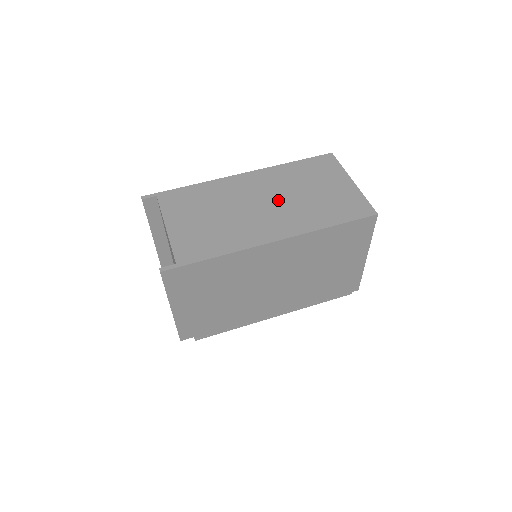
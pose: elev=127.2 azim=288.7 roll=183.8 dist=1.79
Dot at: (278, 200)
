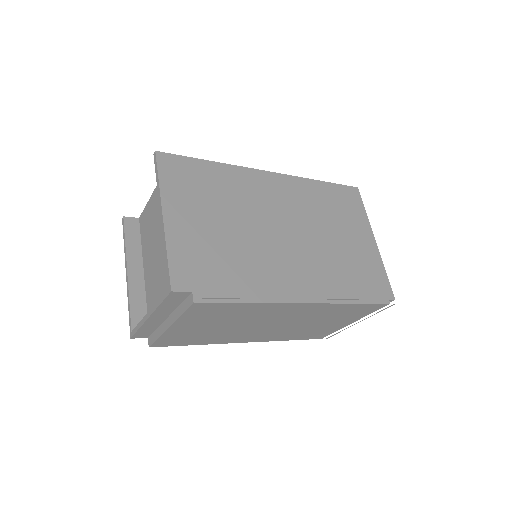
Dot at: occluded
